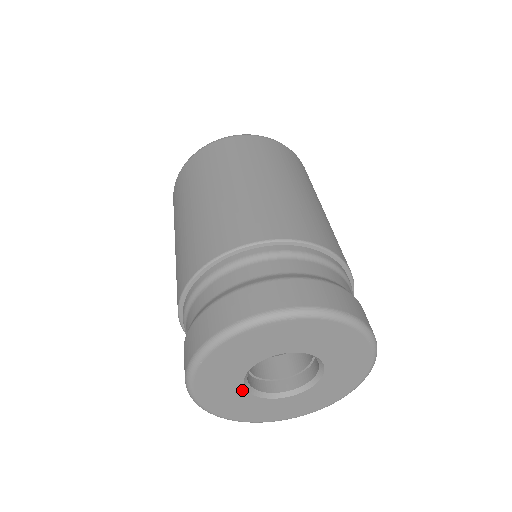
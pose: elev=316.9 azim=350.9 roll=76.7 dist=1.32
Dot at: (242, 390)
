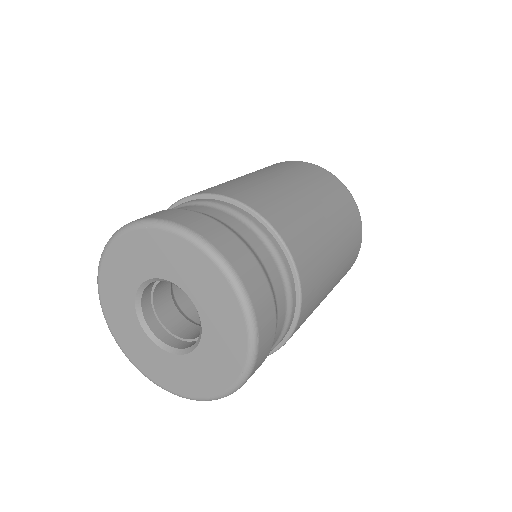
Dot at: (135, 286)
